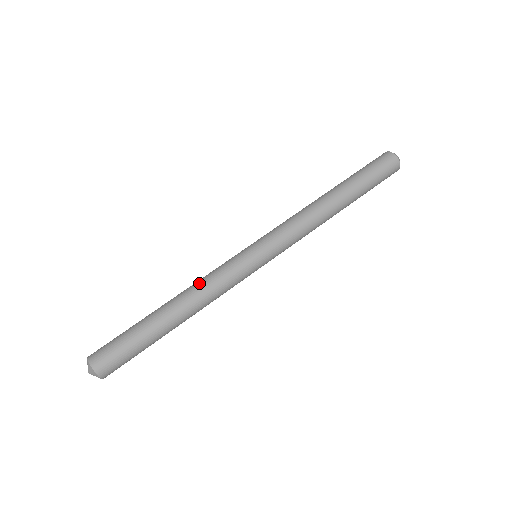
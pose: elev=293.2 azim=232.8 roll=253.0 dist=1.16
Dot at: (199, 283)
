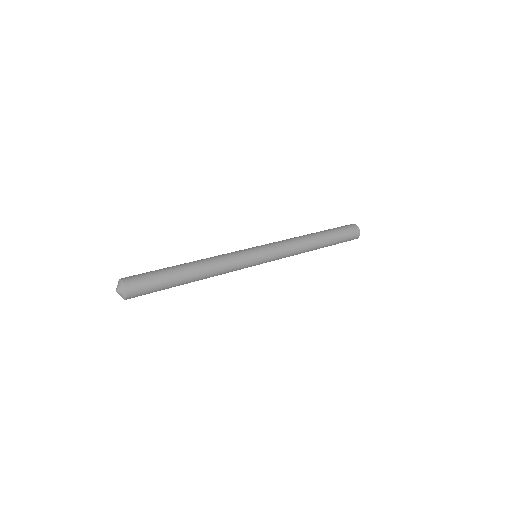
Dot at: (216, 258)
